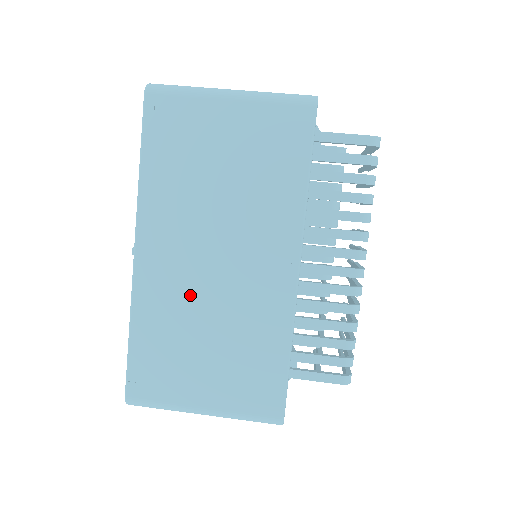
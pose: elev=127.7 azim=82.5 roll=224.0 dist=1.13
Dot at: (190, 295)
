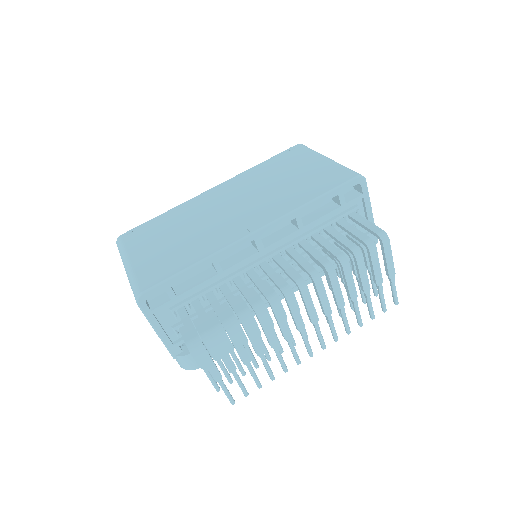
Dot at: (202, 214)
